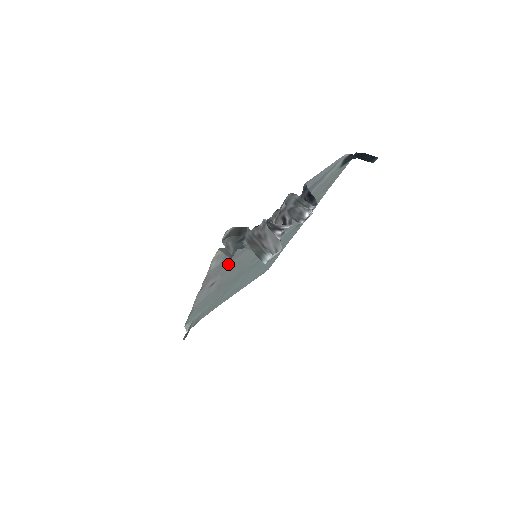
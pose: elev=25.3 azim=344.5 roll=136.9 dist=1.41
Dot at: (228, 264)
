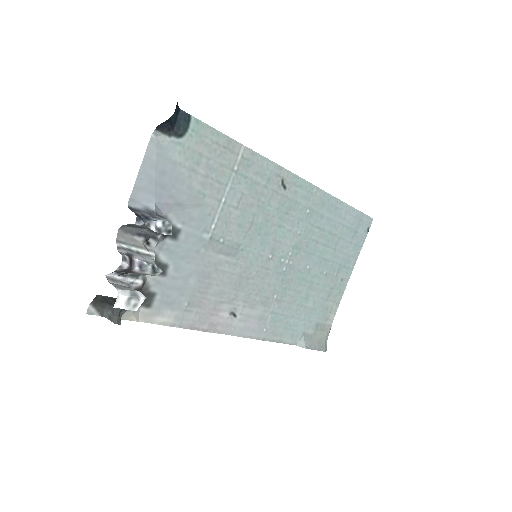
Dot at: (209, 295)
